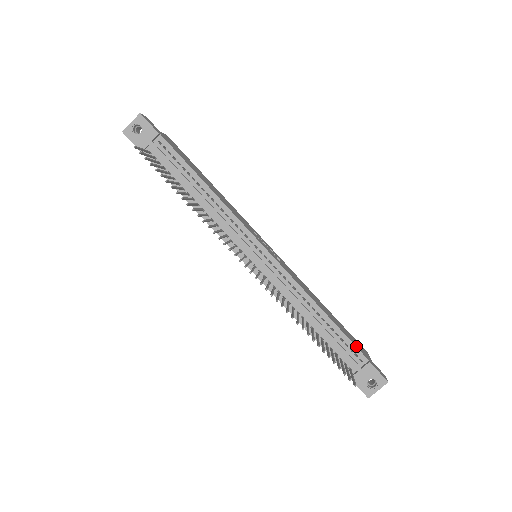
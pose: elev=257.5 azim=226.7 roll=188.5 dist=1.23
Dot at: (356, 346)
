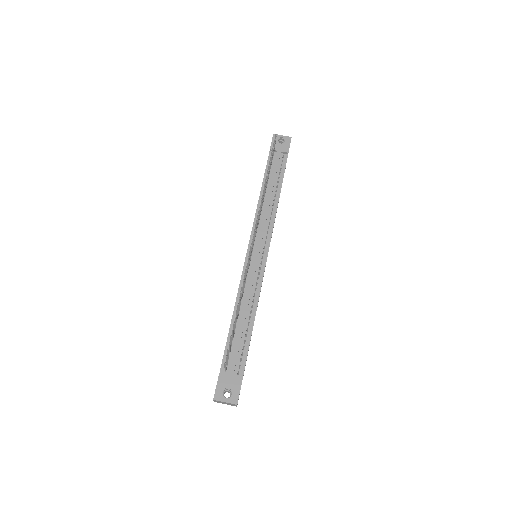
Dot at: occluded
